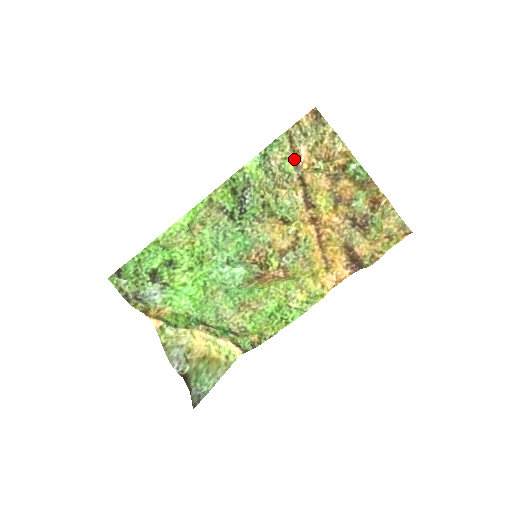
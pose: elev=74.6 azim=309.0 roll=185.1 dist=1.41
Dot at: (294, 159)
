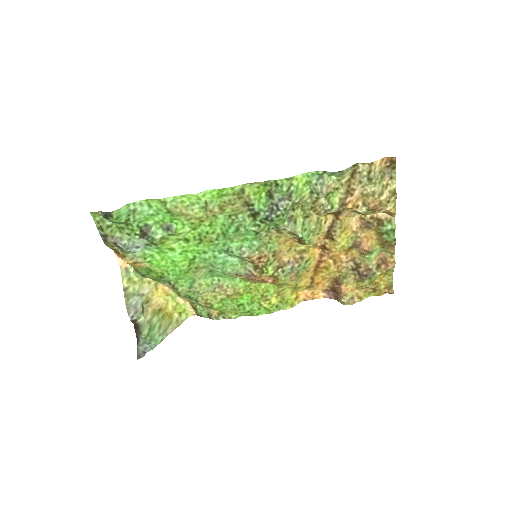
Dot at: (344, 193)
